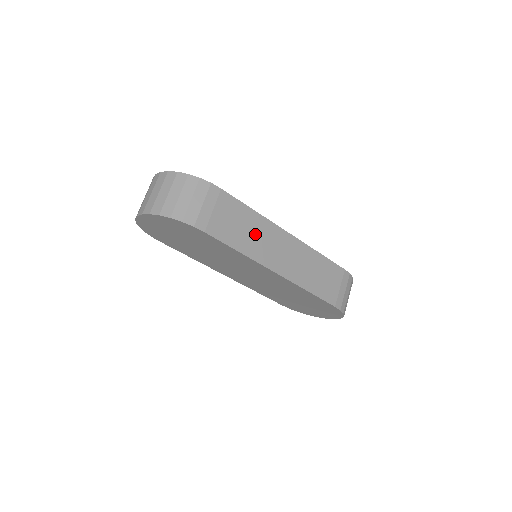
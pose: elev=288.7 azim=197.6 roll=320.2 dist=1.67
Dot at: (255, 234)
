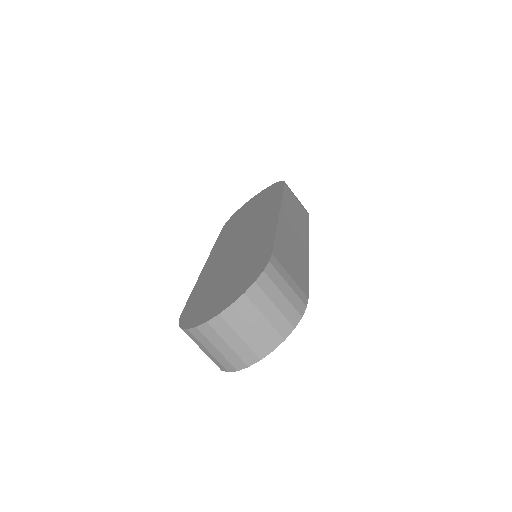
Dot at: (292, 247)
